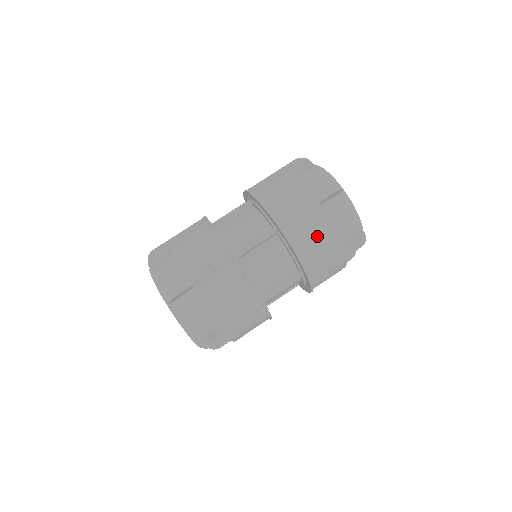
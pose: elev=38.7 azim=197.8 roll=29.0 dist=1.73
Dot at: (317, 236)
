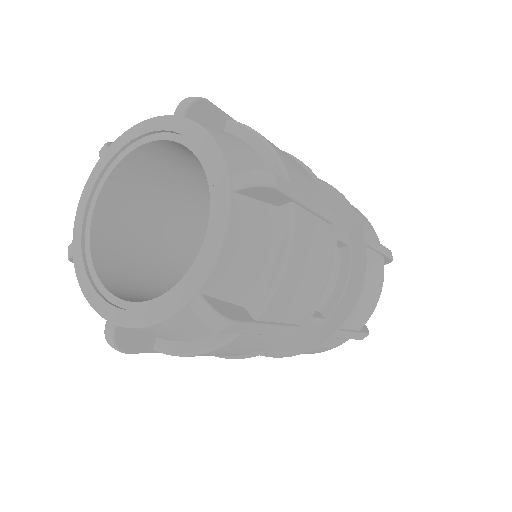
Dot at: (373, 288)
